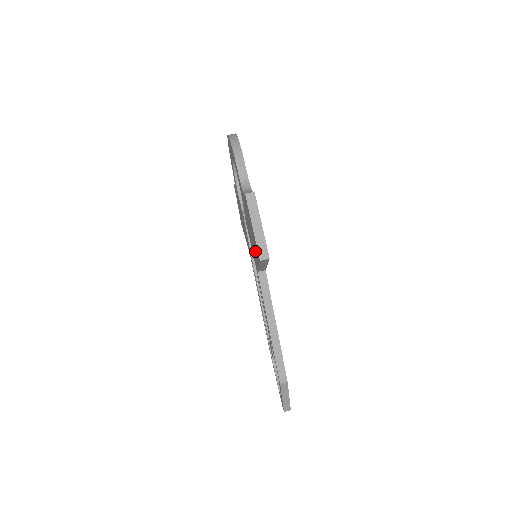
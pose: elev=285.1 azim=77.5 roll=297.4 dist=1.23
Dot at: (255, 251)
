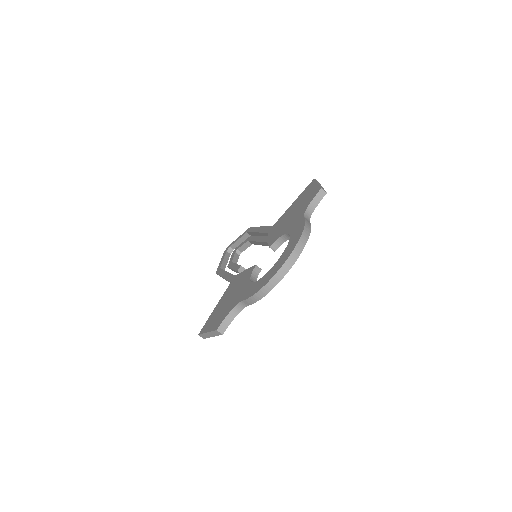
Dot at: (217, 309)
